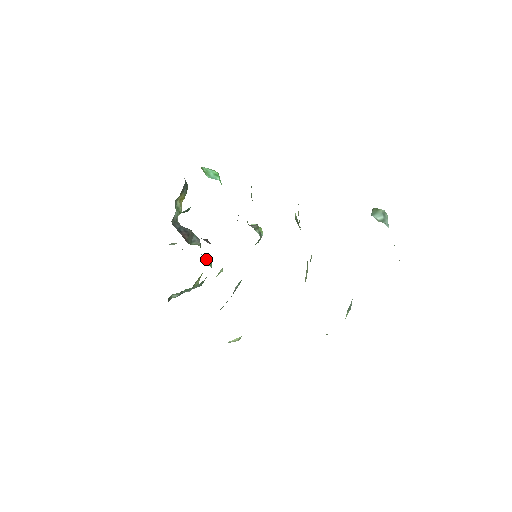
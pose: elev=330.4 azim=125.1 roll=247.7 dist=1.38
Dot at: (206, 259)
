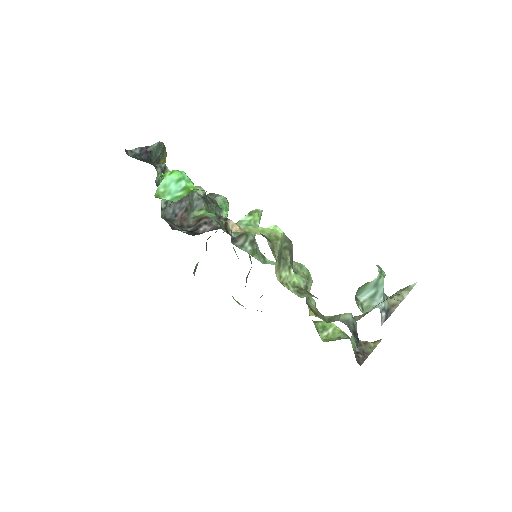
Dot at: (219, 205)
